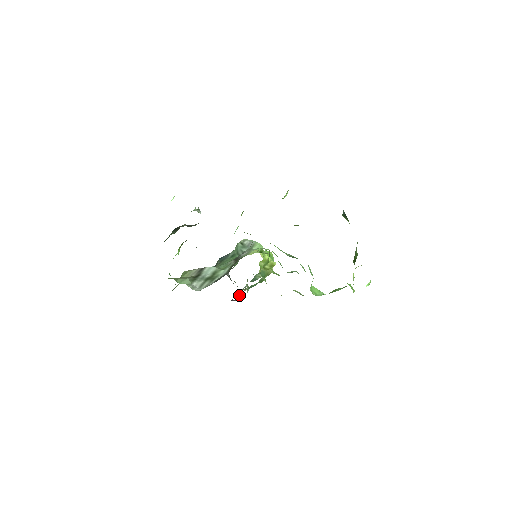
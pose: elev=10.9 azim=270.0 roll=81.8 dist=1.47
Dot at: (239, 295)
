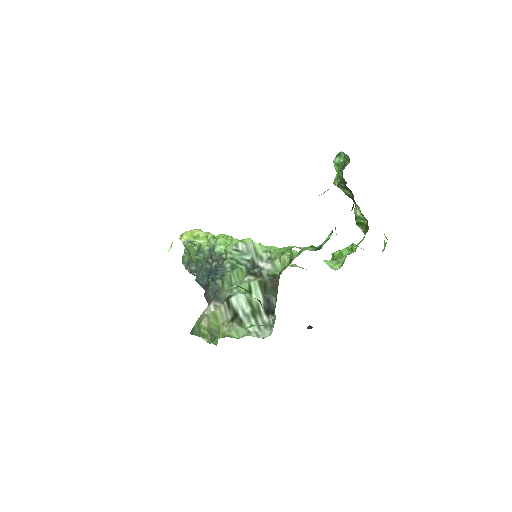
Dot at: occluded
